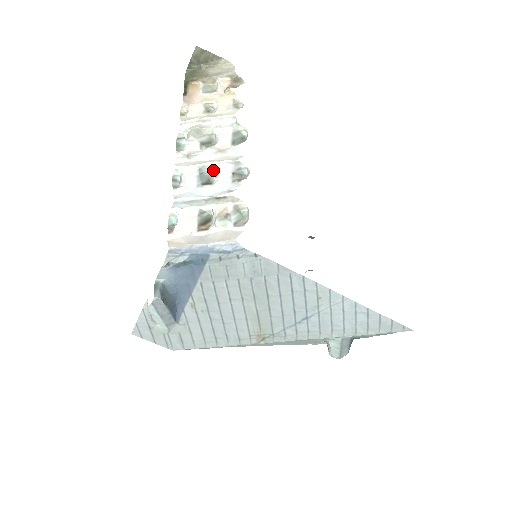
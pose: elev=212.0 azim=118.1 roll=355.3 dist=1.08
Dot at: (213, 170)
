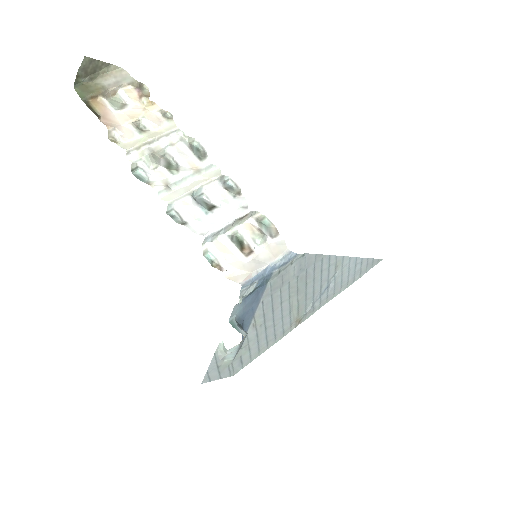
Dot at: (202, 192)
